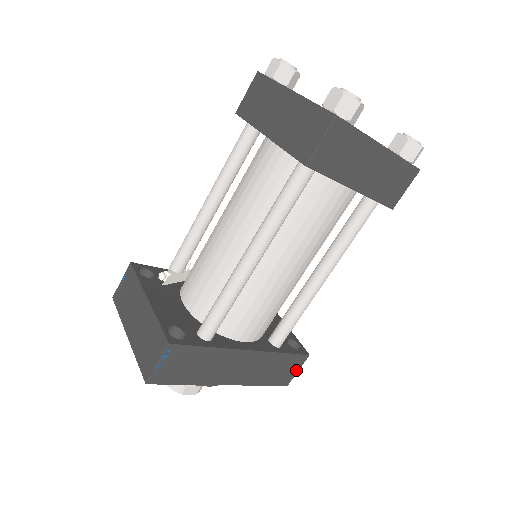
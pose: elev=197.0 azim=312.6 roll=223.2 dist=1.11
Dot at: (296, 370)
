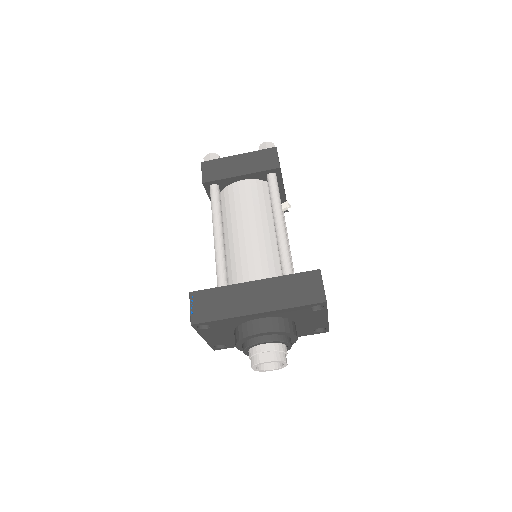
Dot at: (320, 286)
